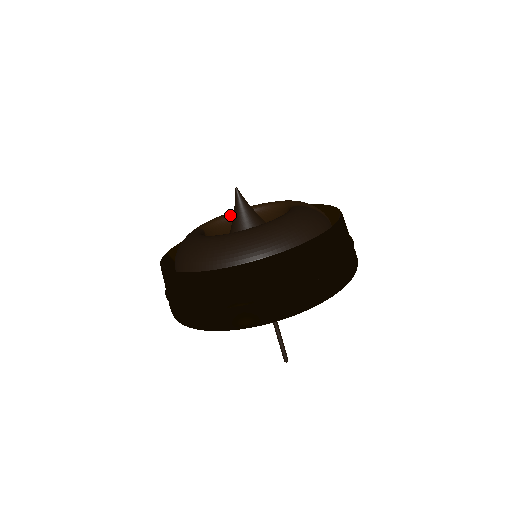
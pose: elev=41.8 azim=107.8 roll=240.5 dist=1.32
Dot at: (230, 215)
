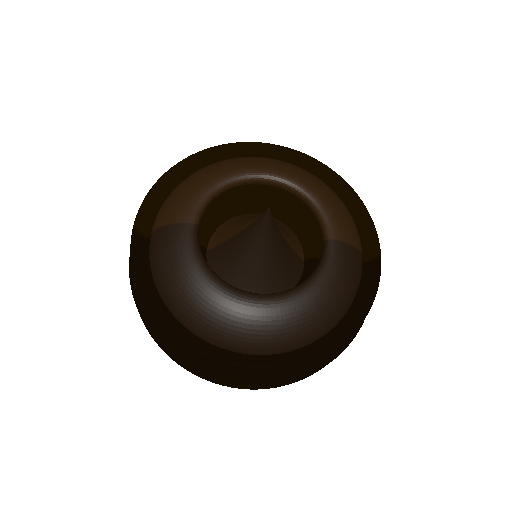
Dot at: (233, 183)
